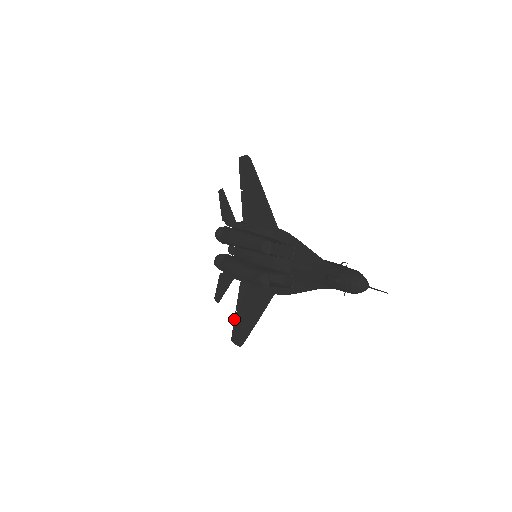
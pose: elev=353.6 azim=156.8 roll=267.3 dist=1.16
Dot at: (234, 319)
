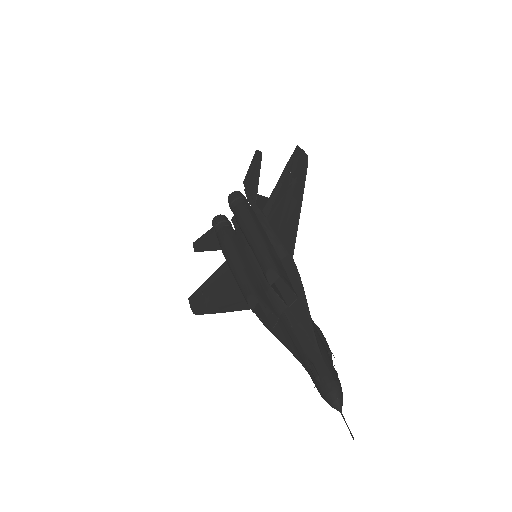
Dot at: (202, 285)
